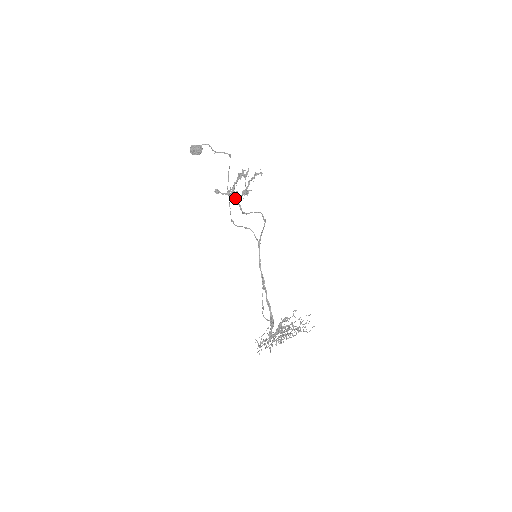
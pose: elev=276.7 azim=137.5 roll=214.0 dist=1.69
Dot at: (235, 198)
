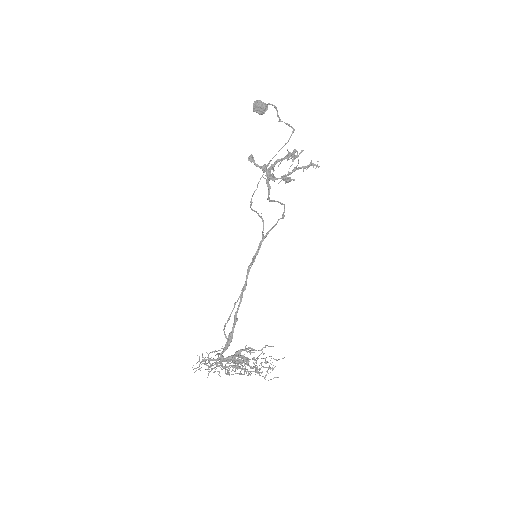
Dot at: (269, 177)
